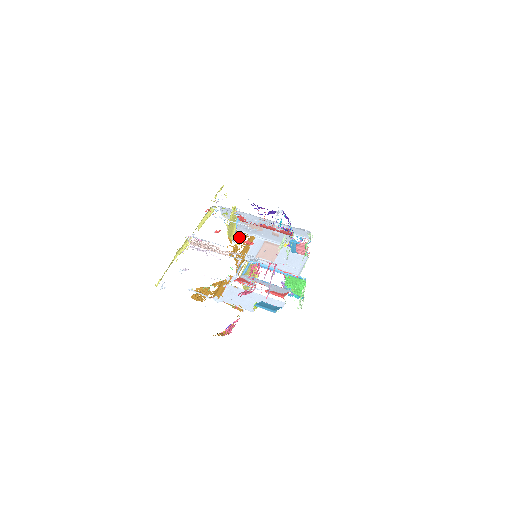
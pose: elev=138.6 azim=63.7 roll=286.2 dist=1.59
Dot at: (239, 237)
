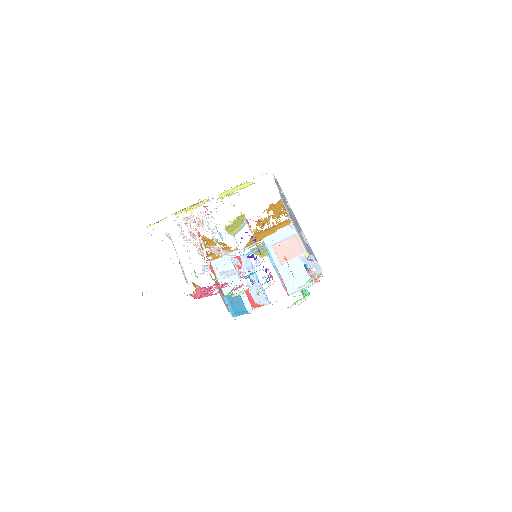
Dot at: (278, 212)
